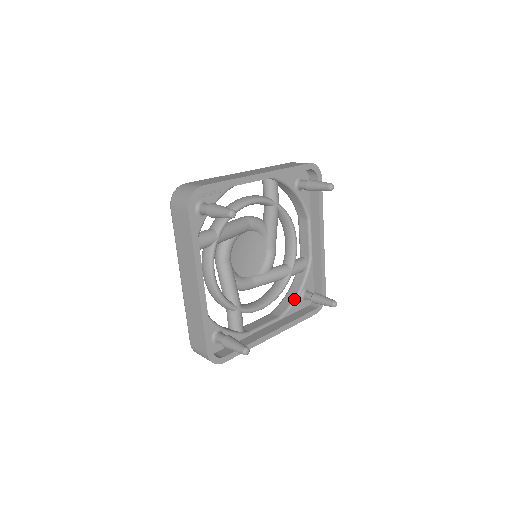
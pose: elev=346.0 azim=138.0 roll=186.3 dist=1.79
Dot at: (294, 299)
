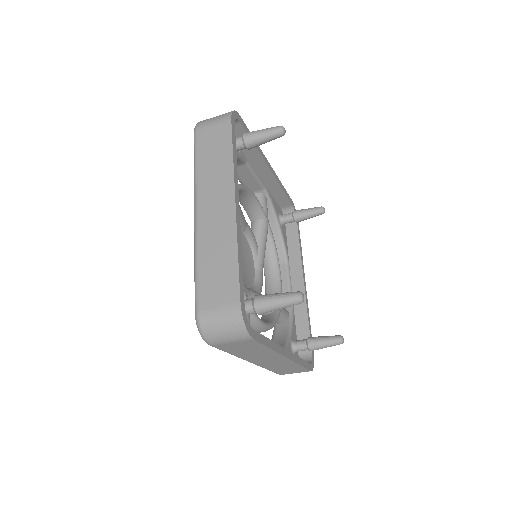
Dot at: (285, 344)
